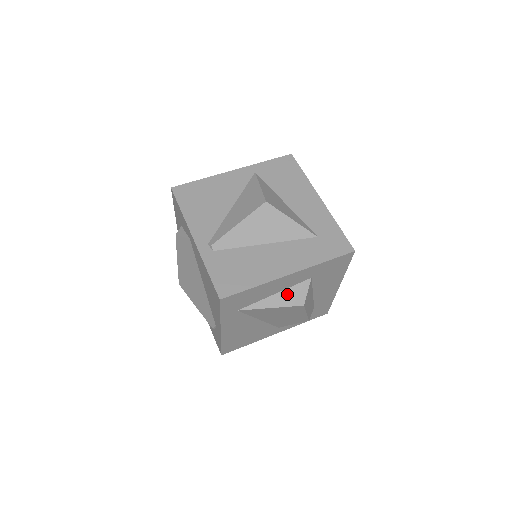
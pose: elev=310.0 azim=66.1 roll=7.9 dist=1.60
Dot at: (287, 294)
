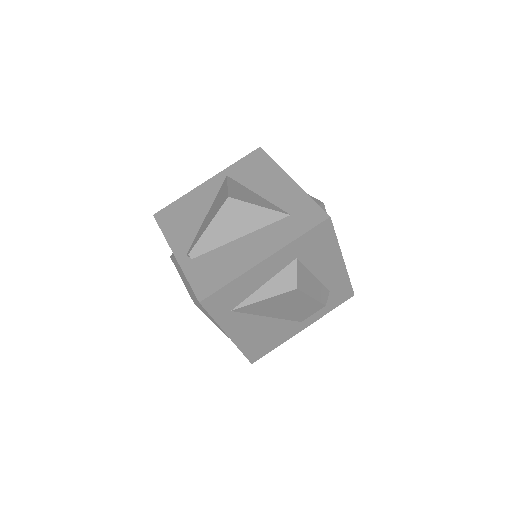
Dot at: (276, 281)
